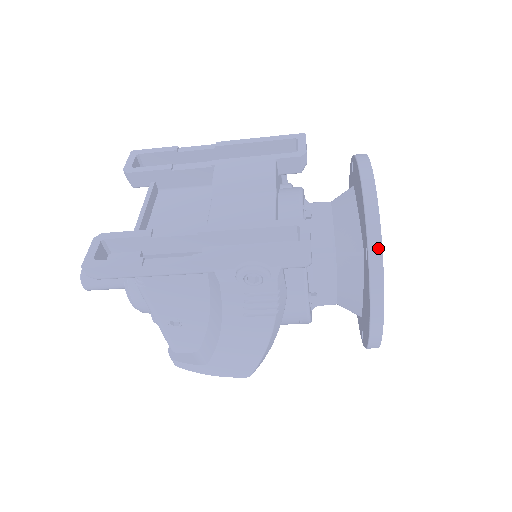
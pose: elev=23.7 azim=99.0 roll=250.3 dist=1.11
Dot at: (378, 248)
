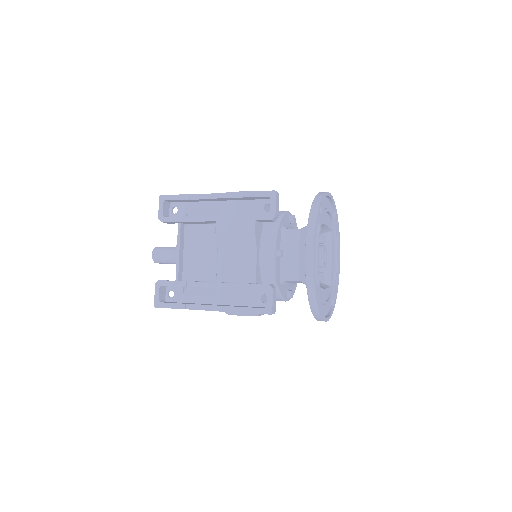
Dot at: (314, 301)
